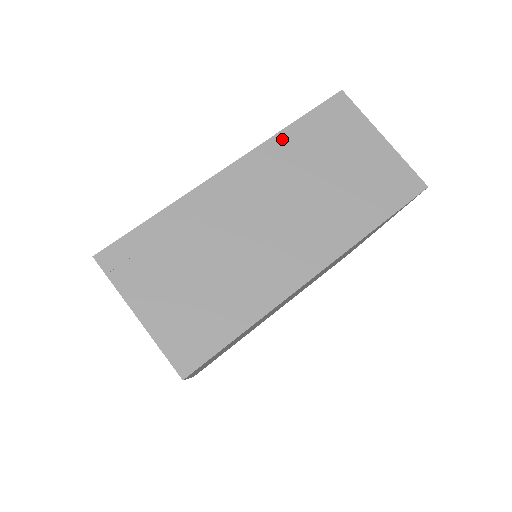
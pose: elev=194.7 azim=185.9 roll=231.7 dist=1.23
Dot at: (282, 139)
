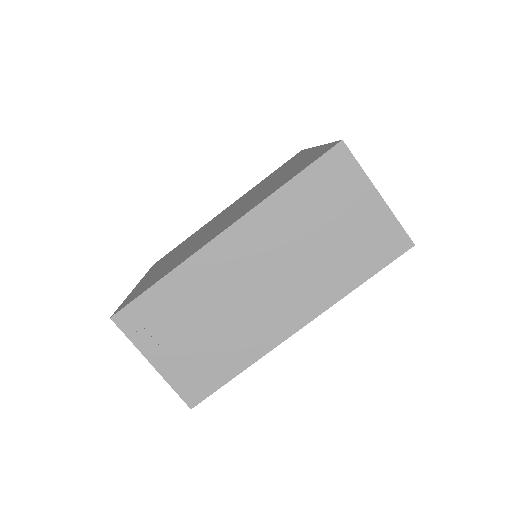
Dot at: (276, 200)
